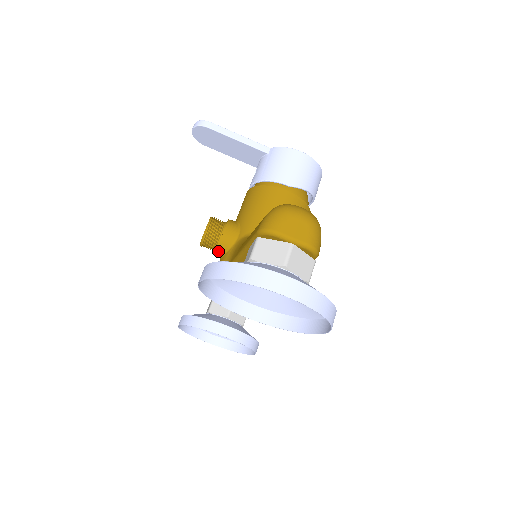
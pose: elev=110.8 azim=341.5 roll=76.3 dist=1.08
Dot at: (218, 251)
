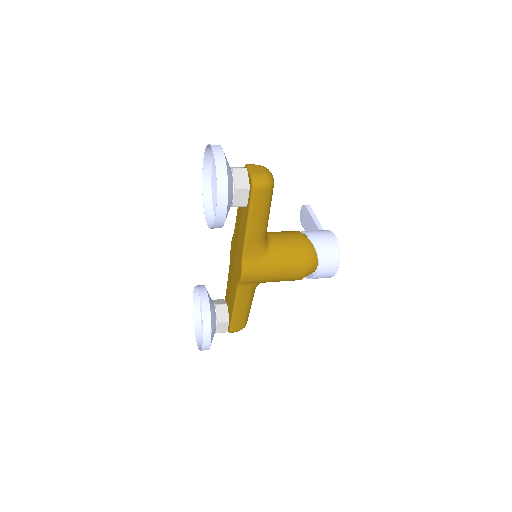
Dot at: occluded
